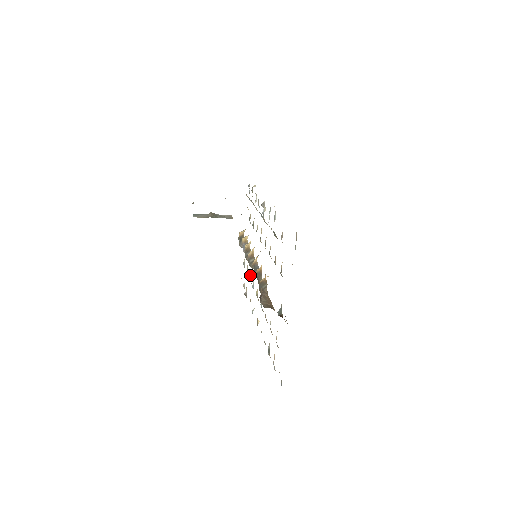
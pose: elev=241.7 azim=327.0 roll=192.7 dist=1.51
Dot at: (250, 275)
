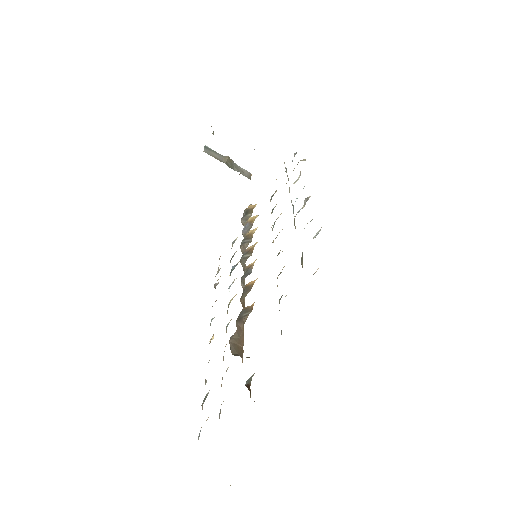
Dot at: (234, 266)
